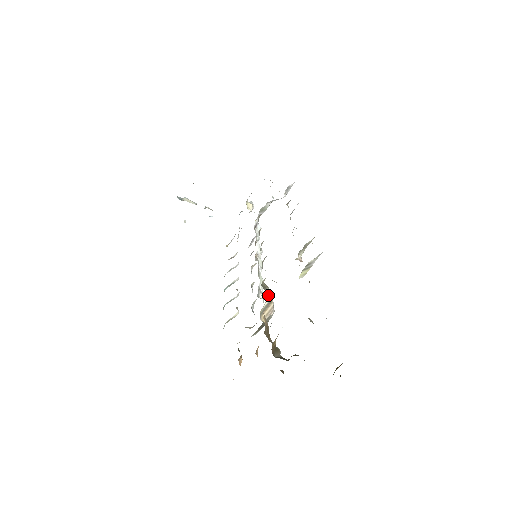
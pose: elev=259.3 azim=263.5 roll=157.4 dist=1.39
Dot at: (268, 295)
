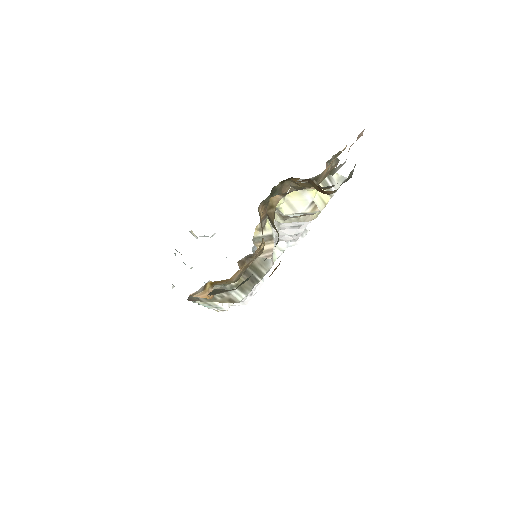
Dot at: (269, 224)
